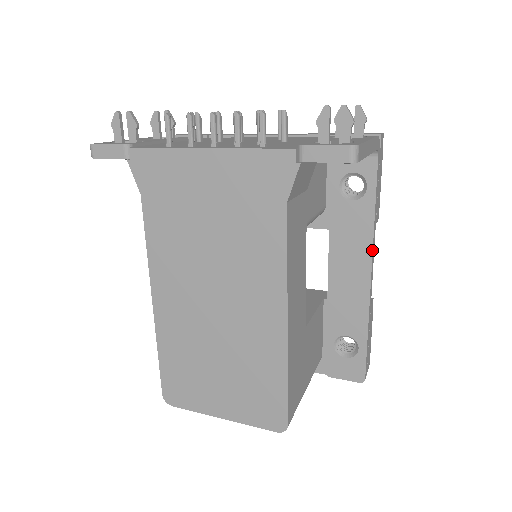
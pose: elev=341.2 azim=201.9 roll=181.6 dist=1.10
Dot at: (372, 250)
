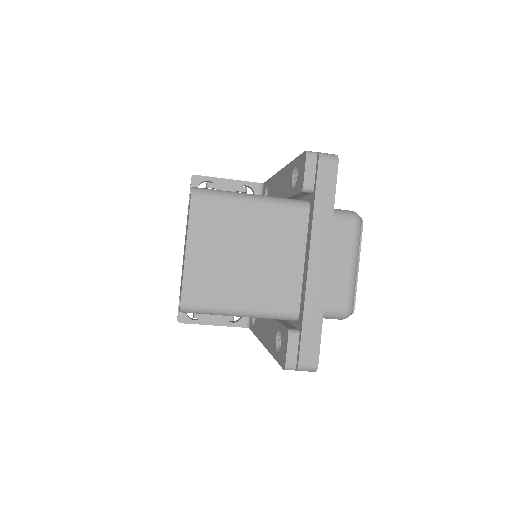
Dot at: (276, 174)
